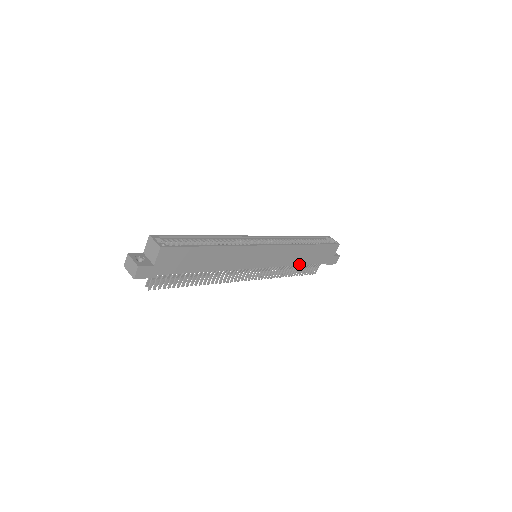
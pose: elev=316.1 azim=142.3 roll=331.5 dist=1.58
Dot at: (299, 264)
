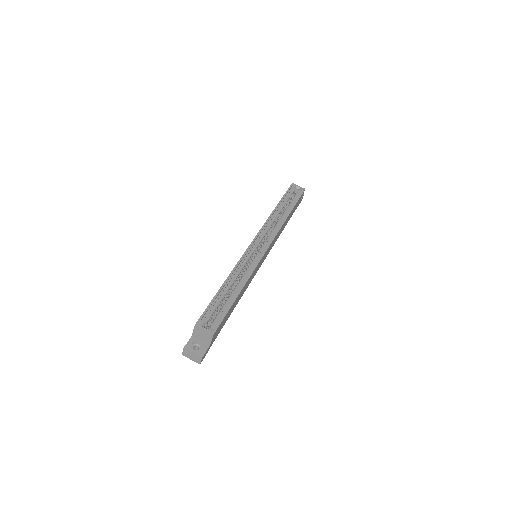
Dot at: (282, 230)
